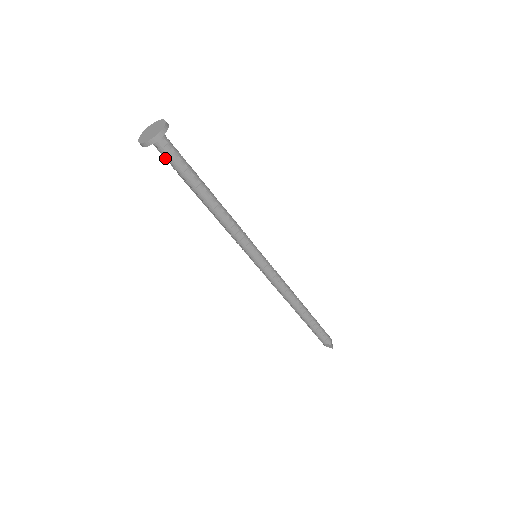
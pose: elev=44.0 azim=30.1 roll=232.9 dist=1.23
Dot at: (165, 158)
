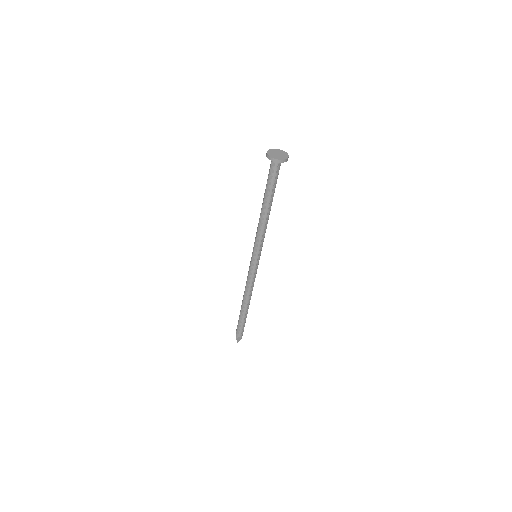
Dot at: (272, 172)
